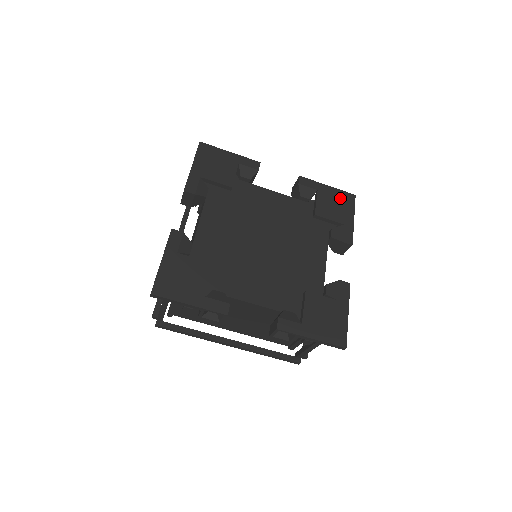
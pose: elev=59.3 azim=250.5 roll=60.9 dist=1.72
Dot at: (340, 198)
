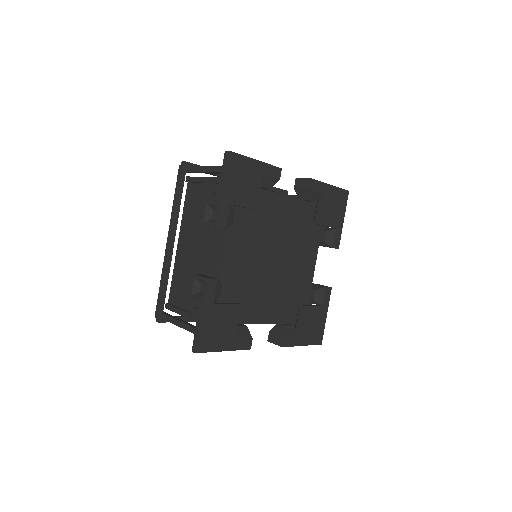
Dot at: (338, 198)
